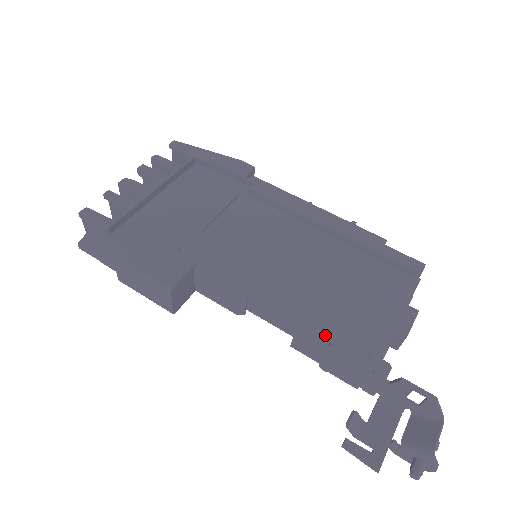
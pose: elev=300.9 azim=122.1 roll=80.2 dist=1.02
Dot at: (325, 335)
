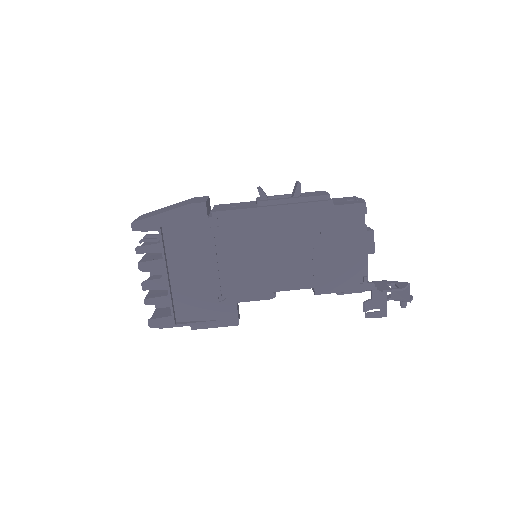
Dot at: (333, 291)
